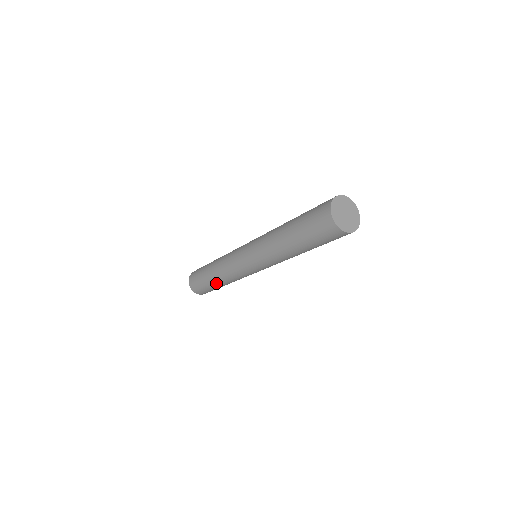
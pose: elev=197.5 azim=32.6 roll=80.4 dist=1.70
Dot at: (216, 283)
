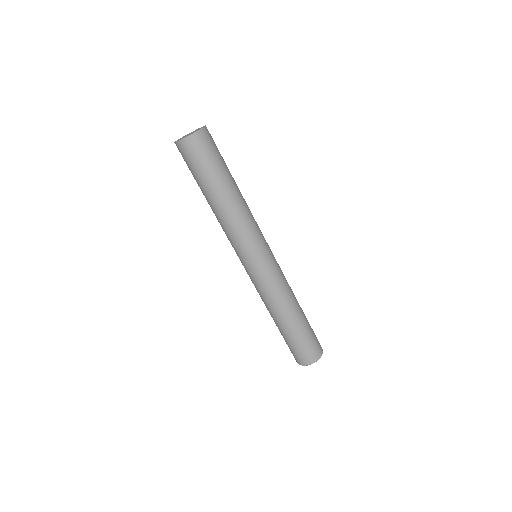
Dot at: (284, 323)
